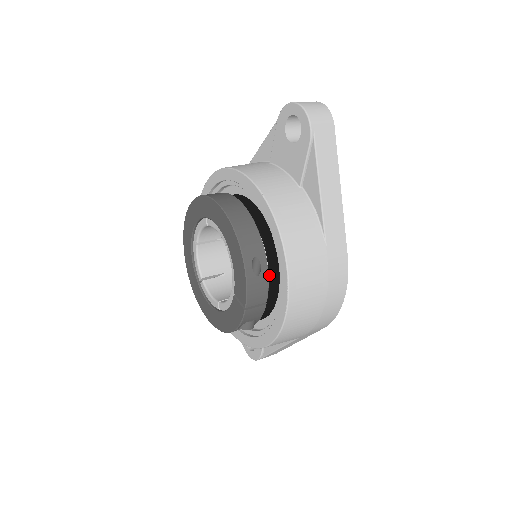
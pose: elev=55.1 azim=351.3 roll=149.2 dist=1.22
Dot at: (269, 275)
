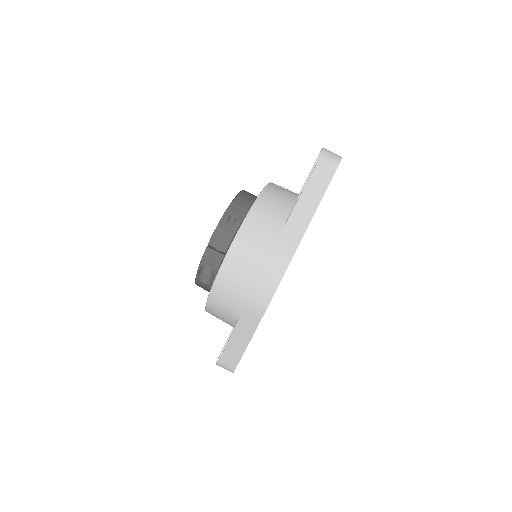
Dot at: occluded
